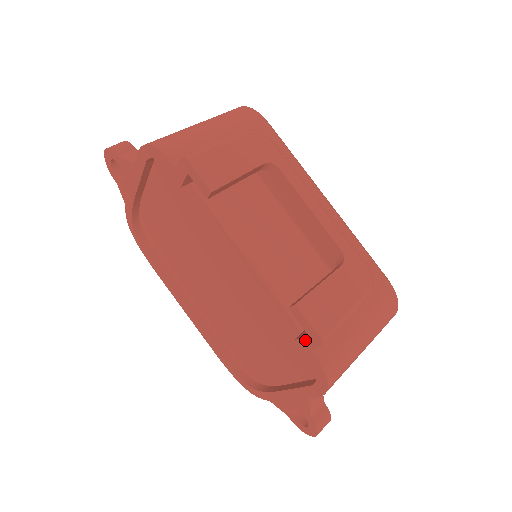
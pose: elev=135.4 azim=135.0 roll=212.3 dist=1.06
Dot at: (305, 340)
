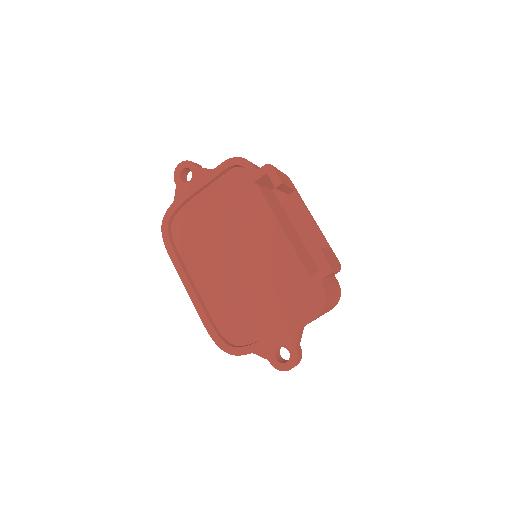
Dot at: (318, 274)
